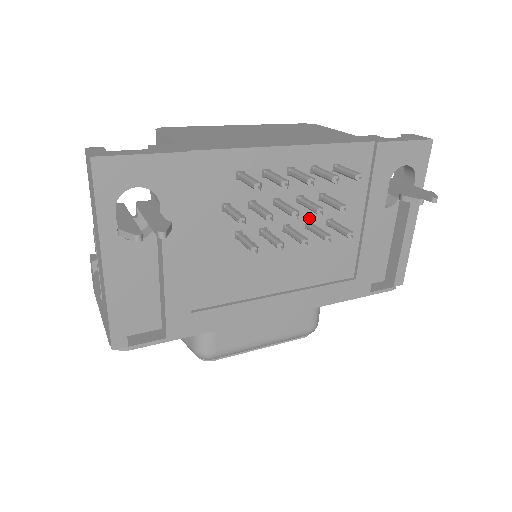
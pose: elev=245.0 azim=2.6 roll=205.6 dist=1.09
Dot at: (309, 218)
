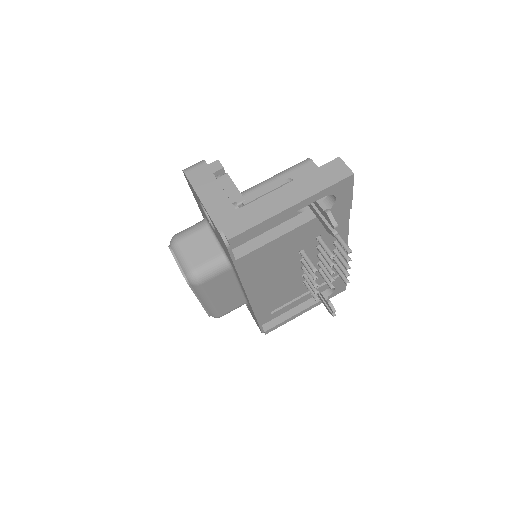
Dot at: occluded
